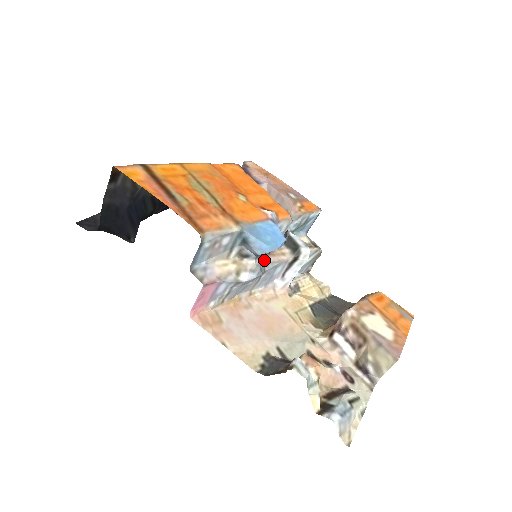
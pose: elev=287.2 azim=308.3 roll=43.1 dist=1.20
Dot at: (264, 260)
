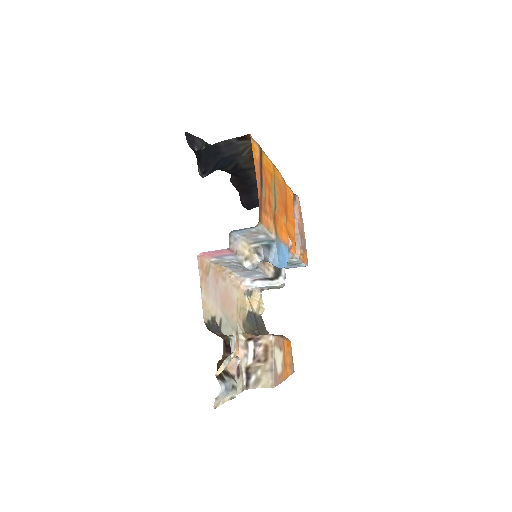
Dot at: occluded
